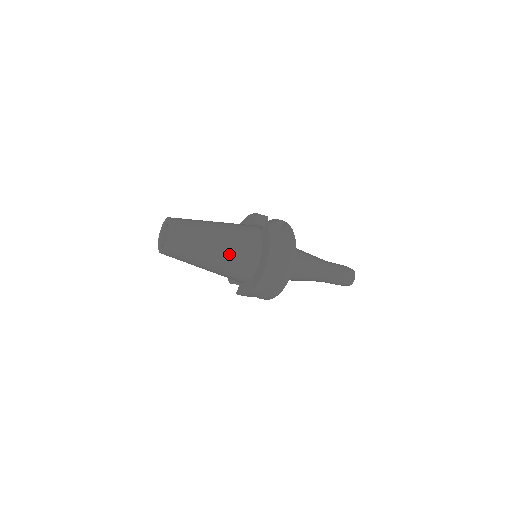
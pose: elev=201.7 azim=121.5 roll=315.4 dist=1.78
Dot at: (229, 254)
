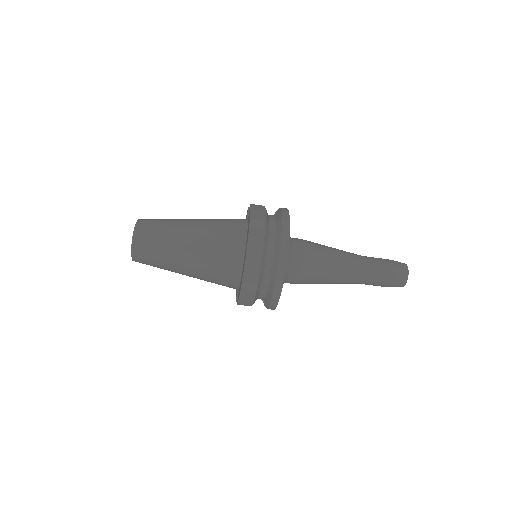
Dot at: (205, 242)
